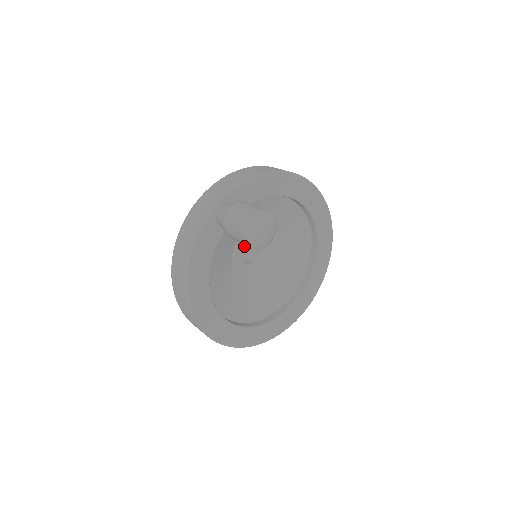
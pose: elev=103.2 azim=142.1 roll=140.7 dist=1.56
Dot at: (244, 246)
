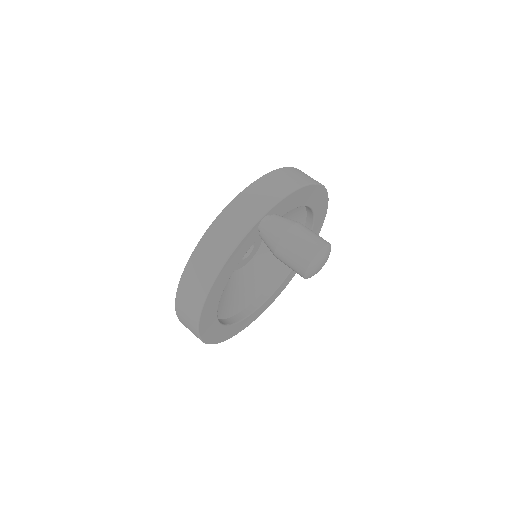
Dot at: occluded
